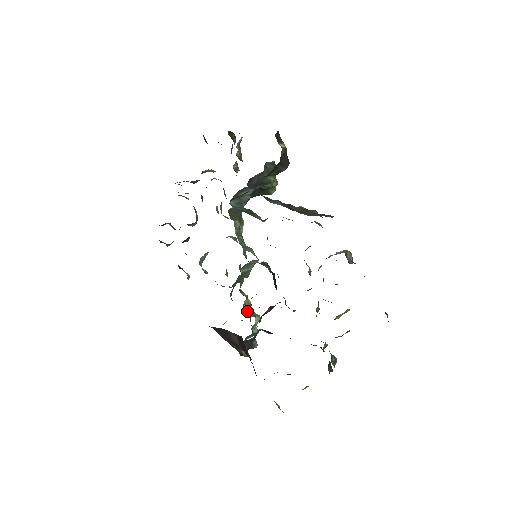
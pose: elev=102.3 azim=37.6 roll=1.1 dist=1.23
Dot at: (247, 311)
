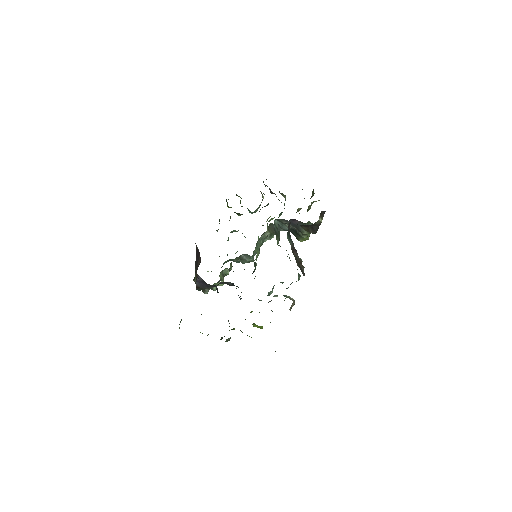
Dot at: (222, 274)
